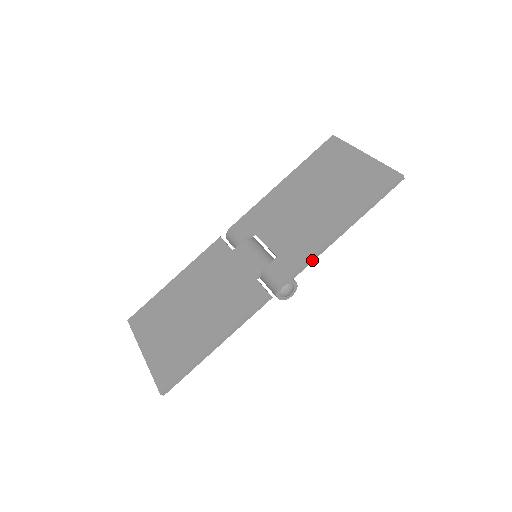
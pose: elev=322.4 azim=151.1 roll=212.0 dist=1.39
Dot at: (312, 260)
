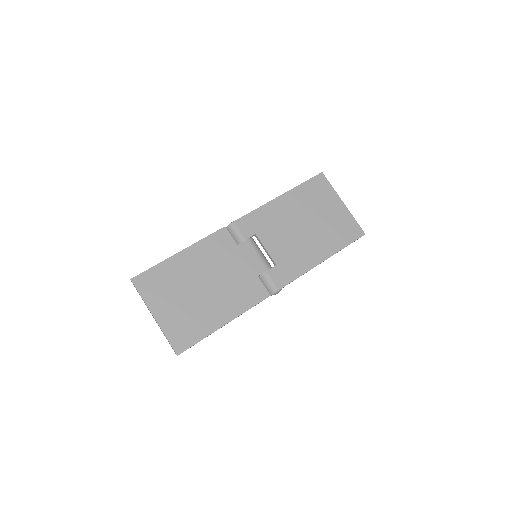
Dot at: occluded
